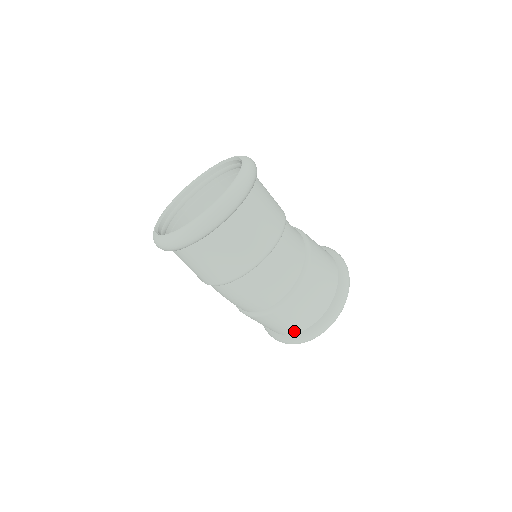
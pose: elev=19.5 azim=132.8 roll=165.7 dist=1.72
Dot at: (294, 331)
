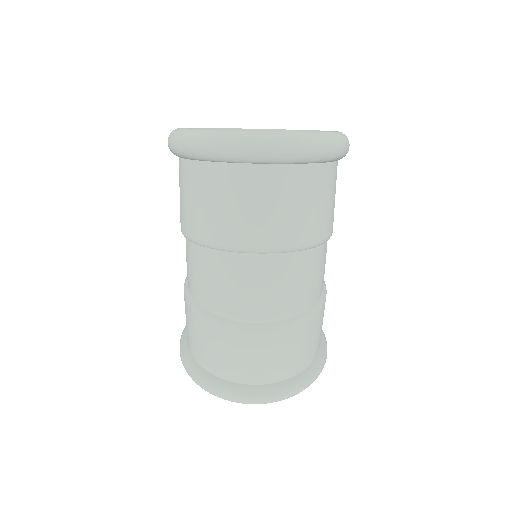
Dot at: (265, 379)
